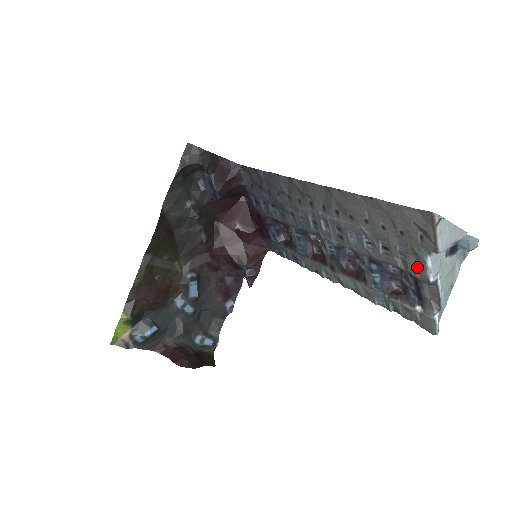
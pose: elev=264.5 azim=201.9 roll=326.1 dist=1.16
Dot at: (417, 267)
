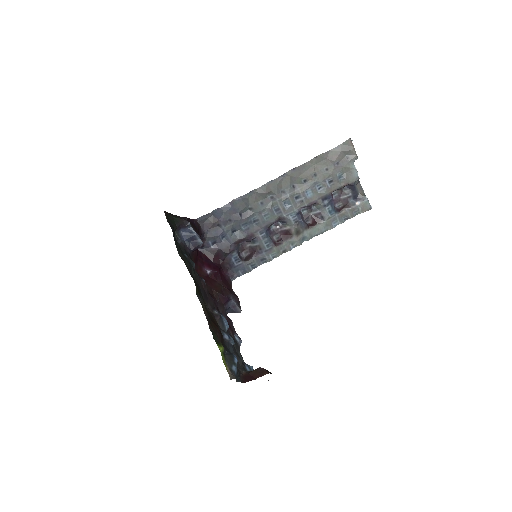
Dot at: (350, 177)
